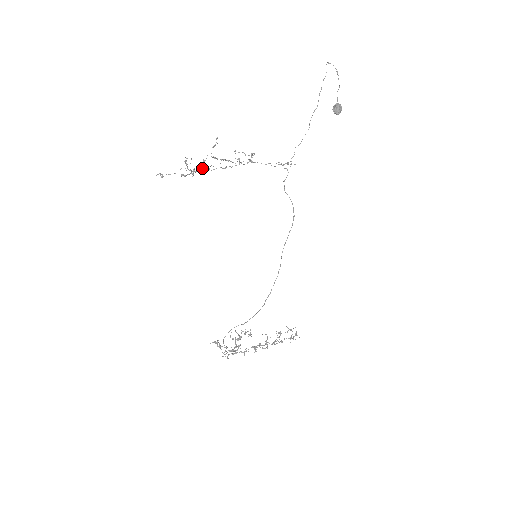
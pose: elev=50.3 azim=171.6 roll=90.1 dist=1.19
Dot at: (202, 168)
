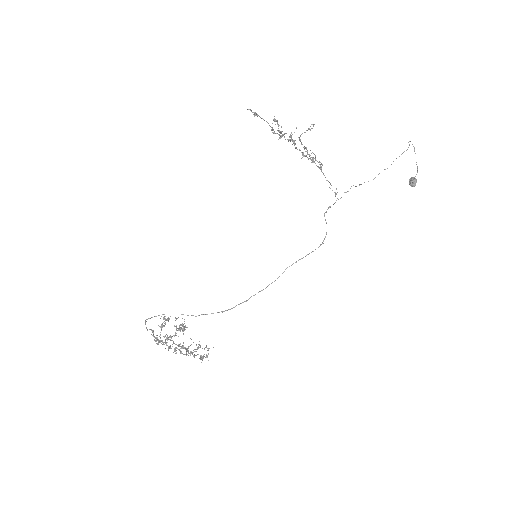
Dot at: (287, 139)
